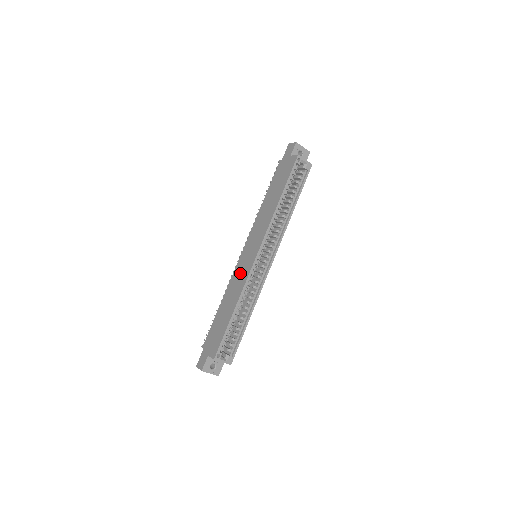
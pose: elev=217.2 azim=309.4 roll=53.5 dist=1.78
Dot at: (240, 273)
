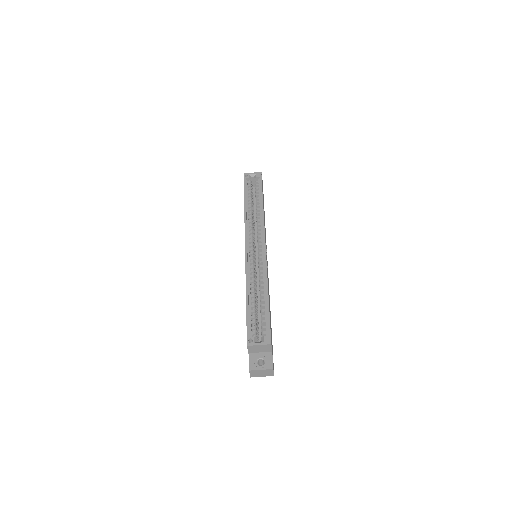
Dot at: occluded
